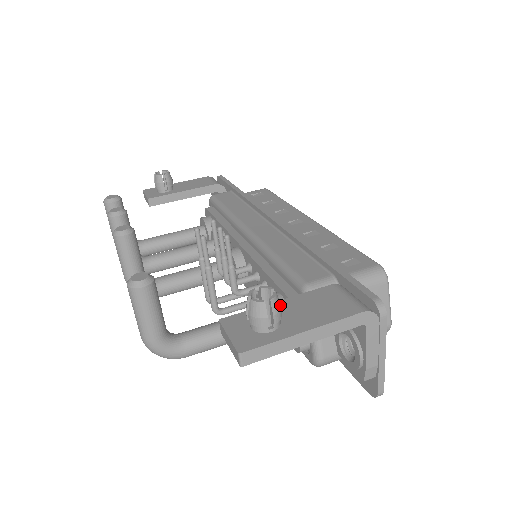
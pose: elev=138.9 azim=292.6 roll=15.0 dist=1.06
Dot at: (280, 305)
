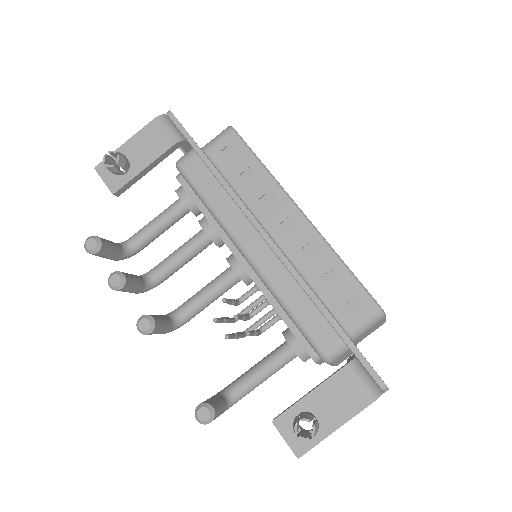
Dot at: (317, 426)
